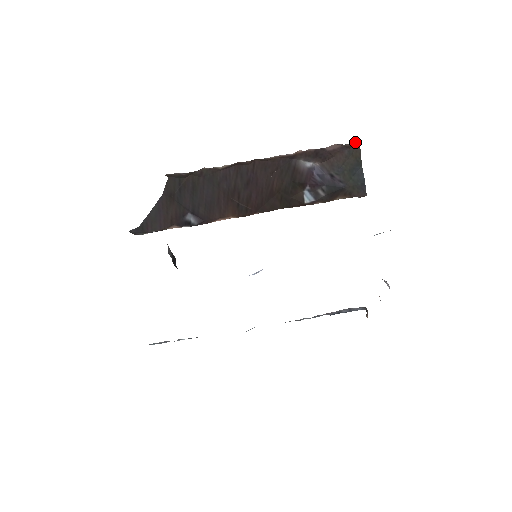
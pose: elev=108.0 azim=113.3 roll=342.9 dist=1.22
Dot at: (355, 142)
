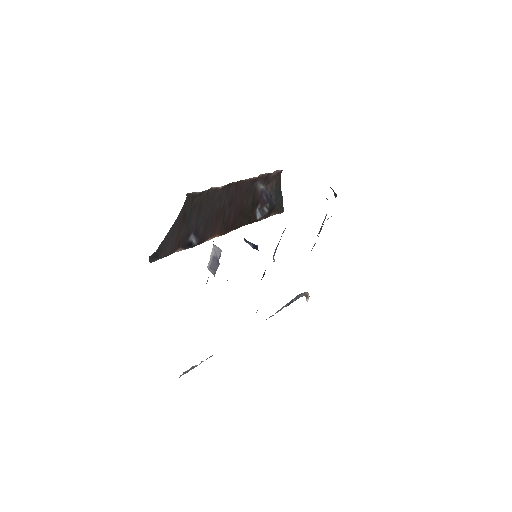
Dot at: occluded
